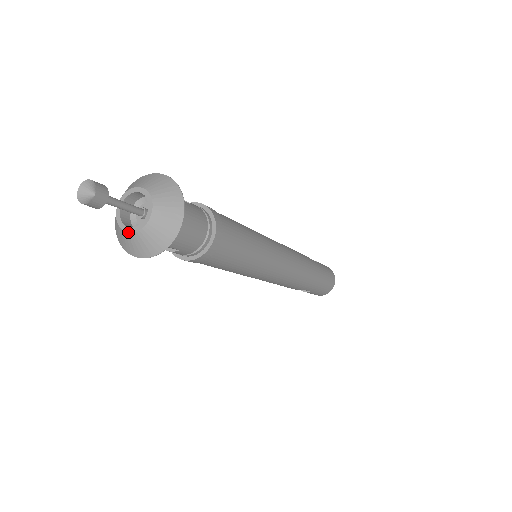
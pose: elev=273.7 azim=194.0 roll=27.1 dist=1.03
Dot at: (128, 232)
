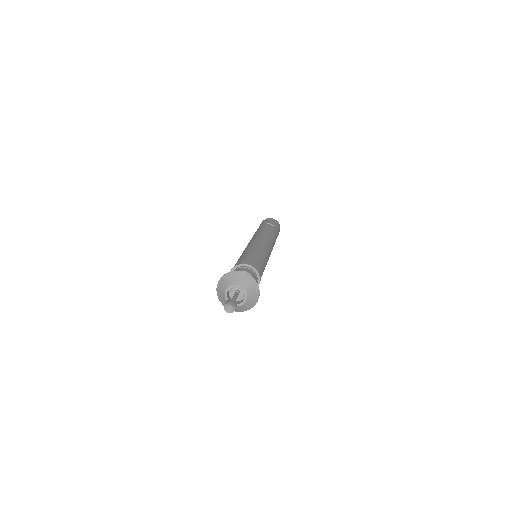
Dot at: occluded
